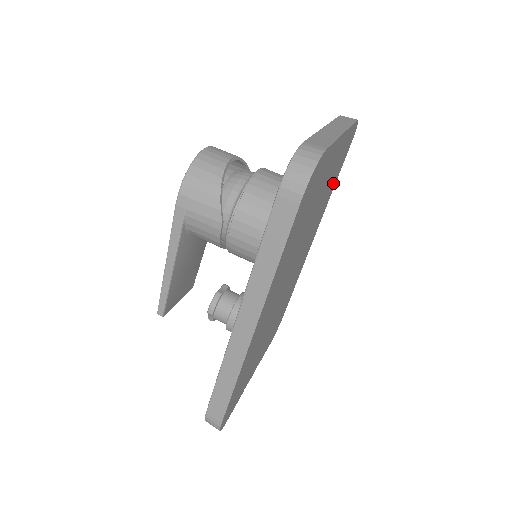
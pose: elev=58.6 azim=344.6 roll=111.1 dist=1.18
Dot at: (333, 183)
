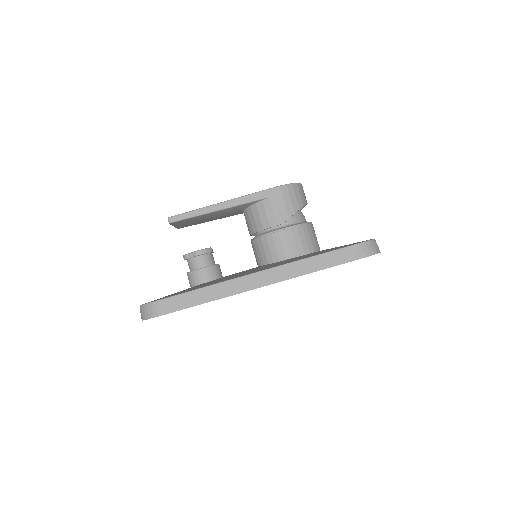
Dot at: occluded
